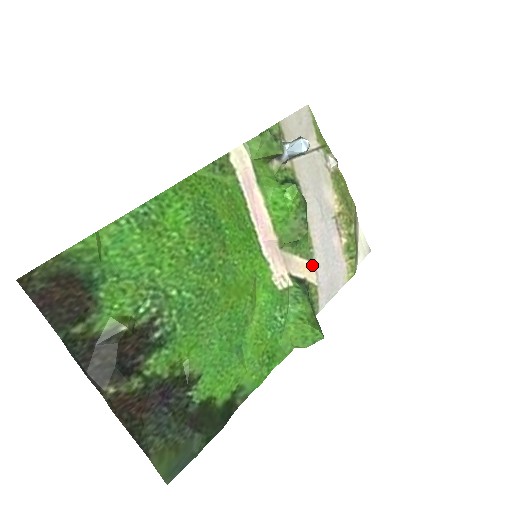
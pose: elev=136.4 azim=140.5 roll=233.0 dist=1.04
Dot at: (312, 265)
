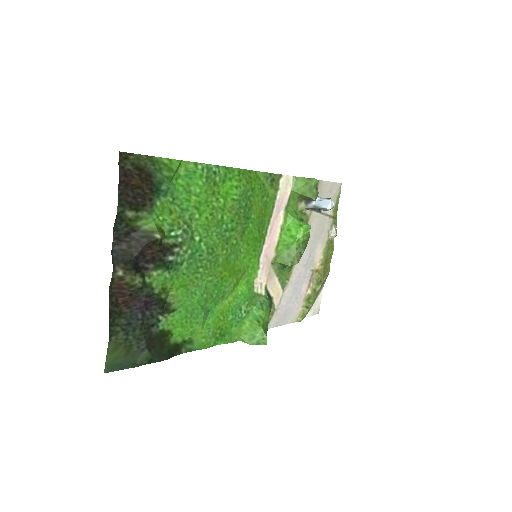
Dot at: (281, 292)
